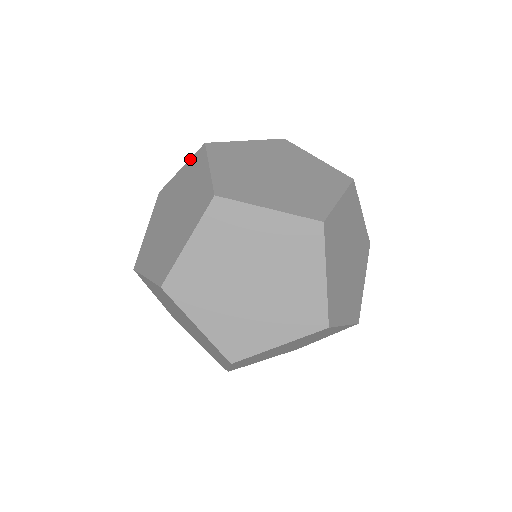
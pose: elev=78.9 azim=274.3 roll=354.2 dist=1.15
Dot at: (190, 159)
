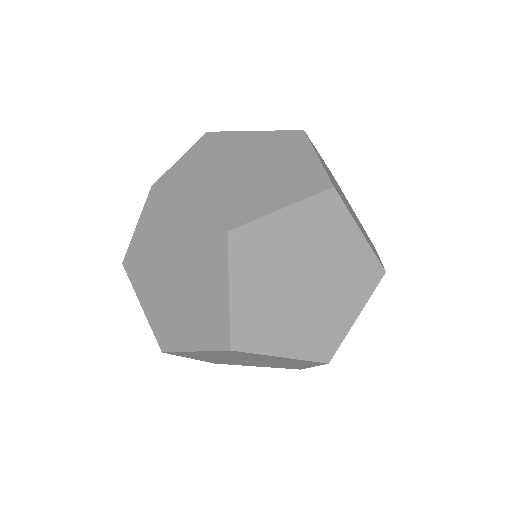
Dot at: (275, 131)
